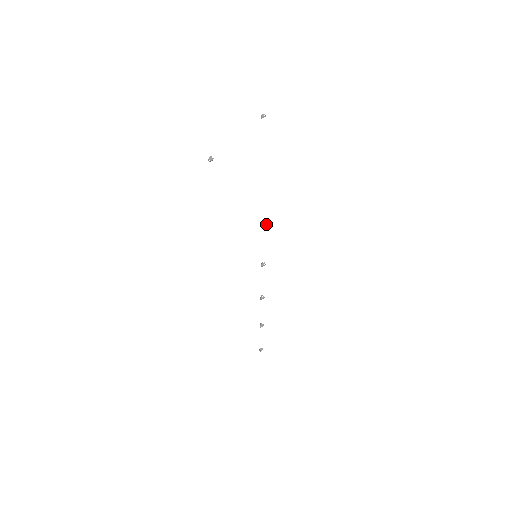
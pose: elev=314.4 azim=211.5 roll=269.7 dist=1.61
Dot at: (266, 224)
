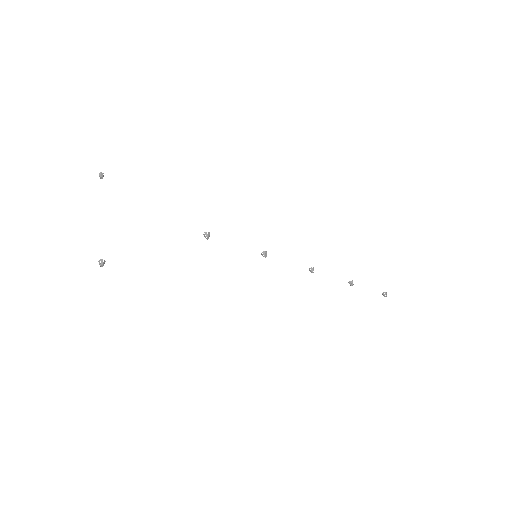
Dot at: occluded
